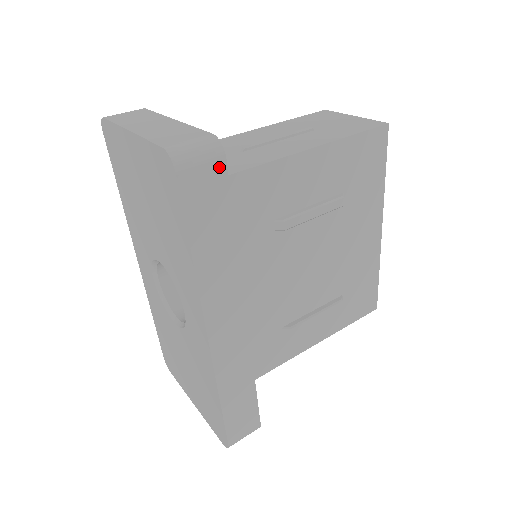
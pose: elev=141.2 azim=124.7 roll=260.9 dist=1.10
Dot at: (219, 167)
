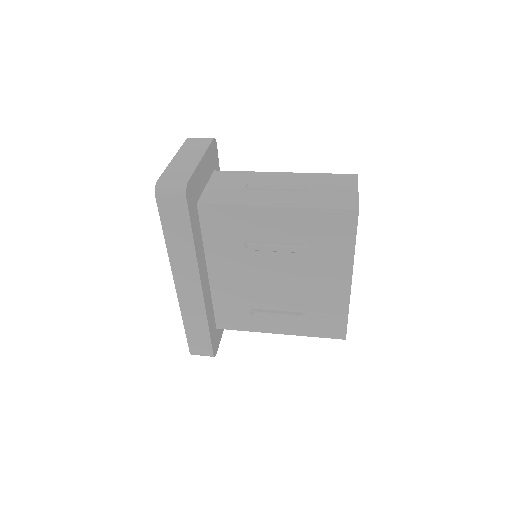
Dot at: (182, 201)
